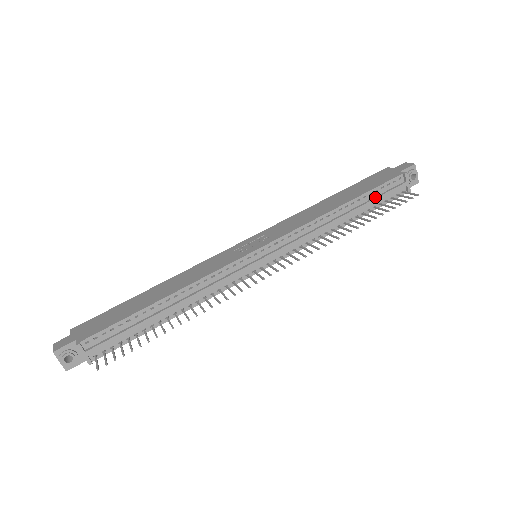
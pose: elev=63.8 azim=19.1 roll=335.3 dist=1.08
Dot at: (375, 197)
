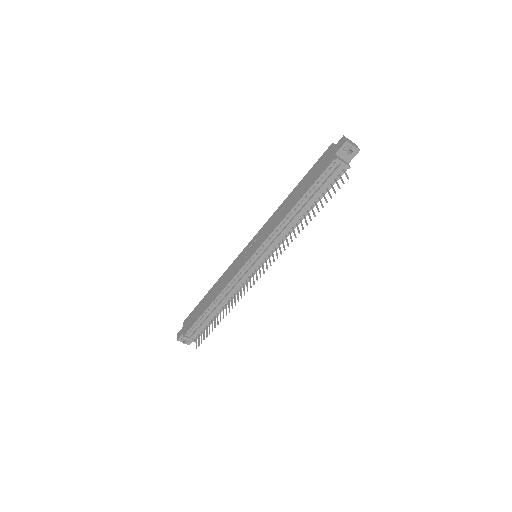
Dot at: (319, 188)
